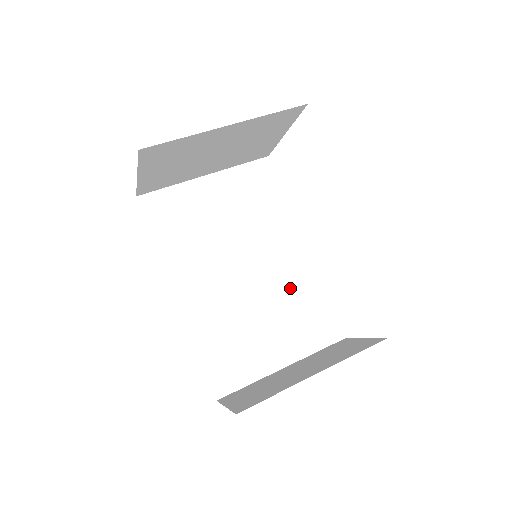
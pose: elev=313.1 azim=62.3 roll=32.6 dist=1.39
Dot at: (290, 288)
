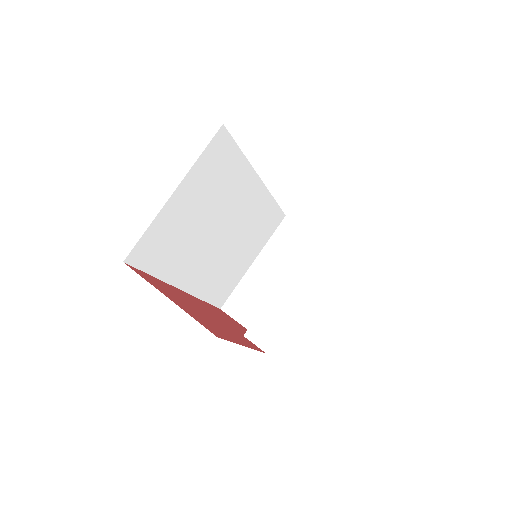
Dot at: (252, 217)
